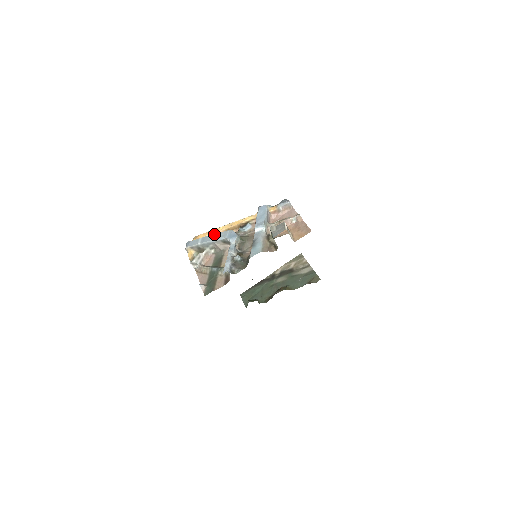
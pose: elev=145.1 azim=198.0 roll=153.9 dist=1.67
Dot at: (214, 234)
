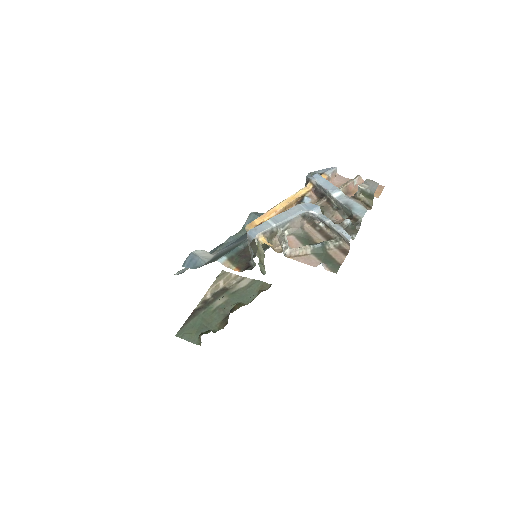
Dot at: (284, 211)
